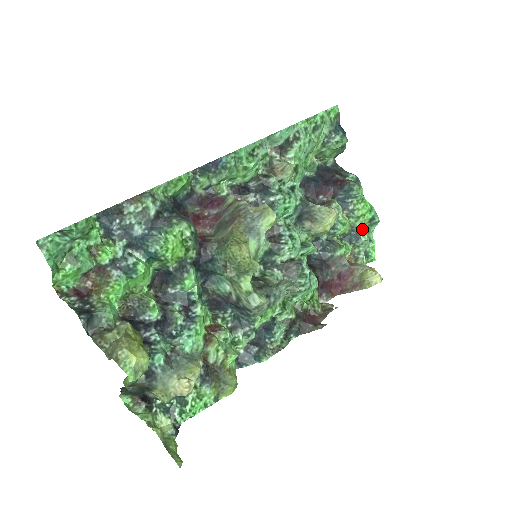
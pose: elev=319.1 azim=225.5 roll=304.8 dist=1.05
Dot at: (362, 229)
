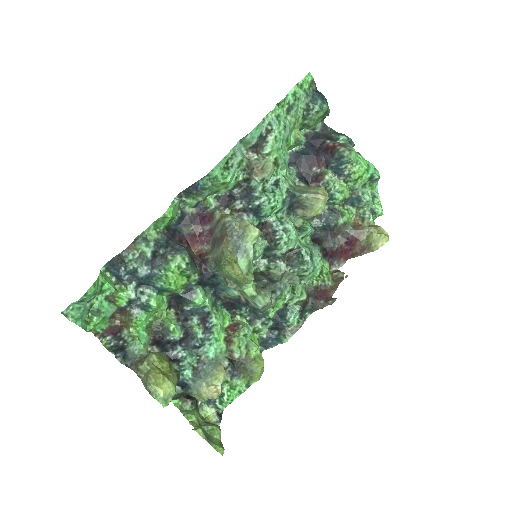
Dot at: (364, 188)
